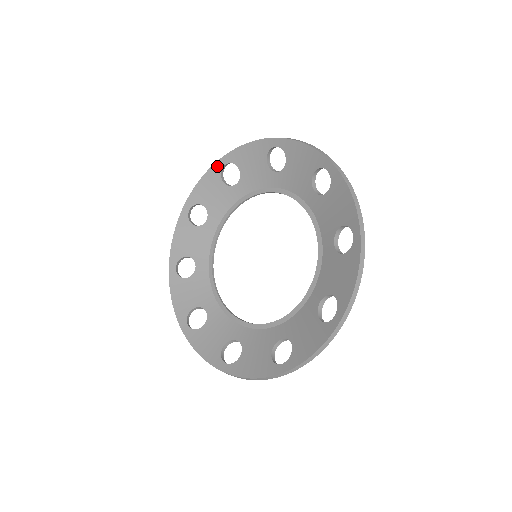
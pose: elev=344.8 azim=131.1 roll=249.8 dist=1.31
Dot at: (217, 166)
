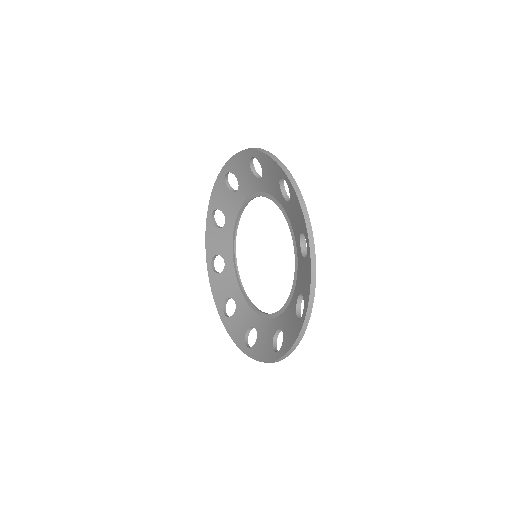
Dot at: (208, 220)
